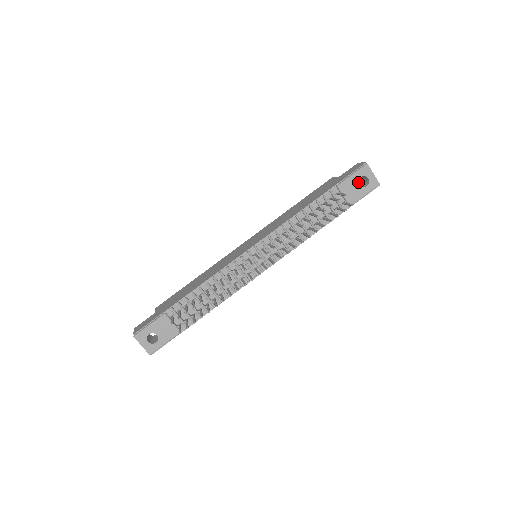
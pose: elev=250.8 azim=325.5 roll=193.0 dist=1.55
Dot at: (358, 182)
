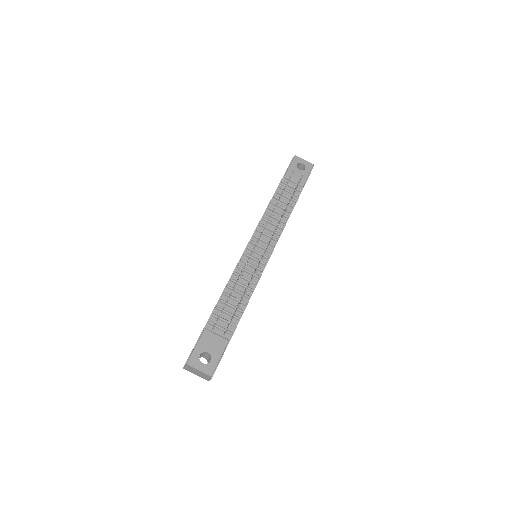
Dot at: (297, 169)
